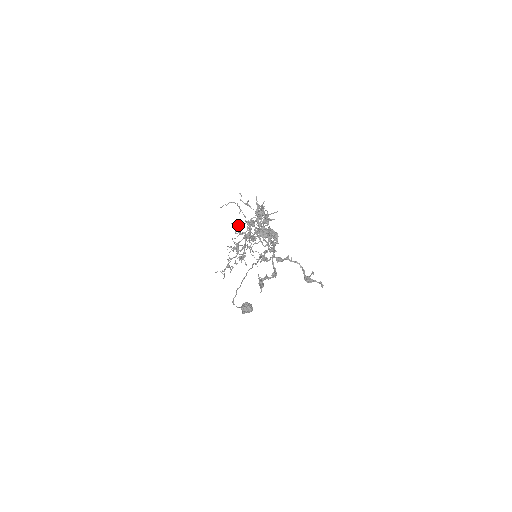
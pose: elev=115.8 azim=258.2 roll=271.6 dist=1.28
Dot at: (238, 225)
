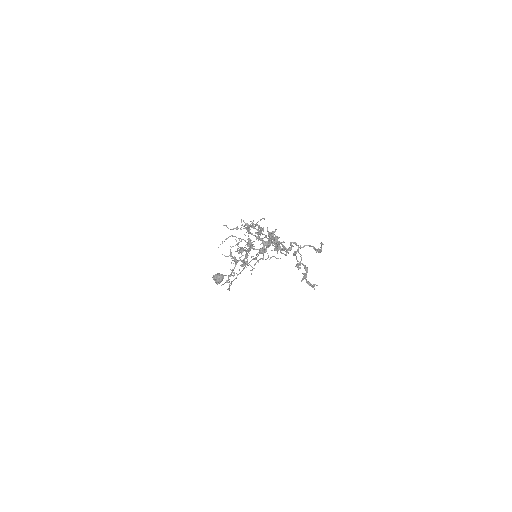
Dot at: occluded
